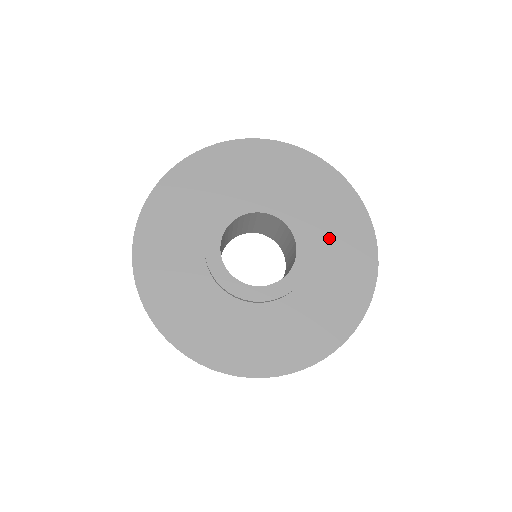
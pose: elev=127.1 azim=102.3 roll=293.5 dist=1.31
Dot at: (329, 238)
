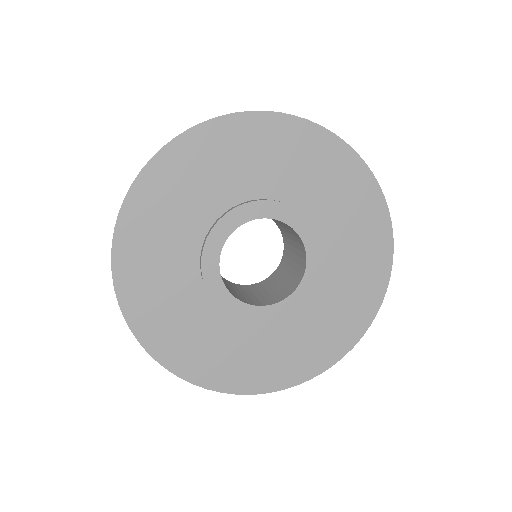
Dot at: (340, 230)
